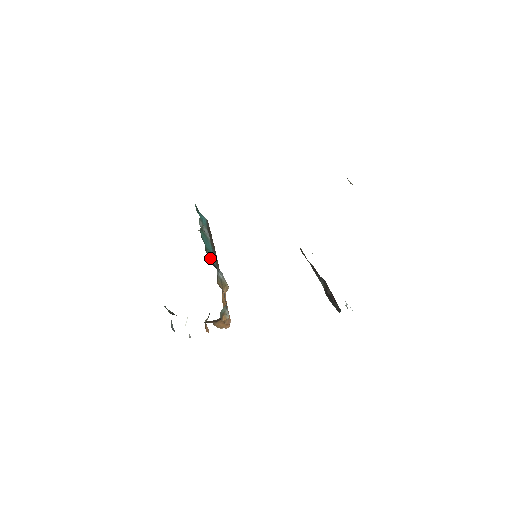
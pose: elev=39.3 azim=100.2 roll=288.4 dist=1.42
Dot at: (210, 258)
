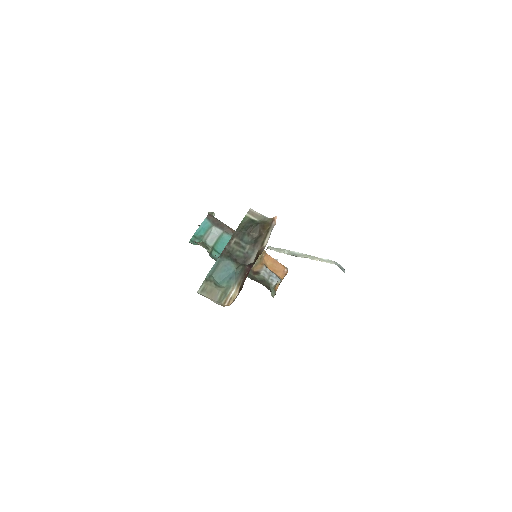
Dot at: occluded
